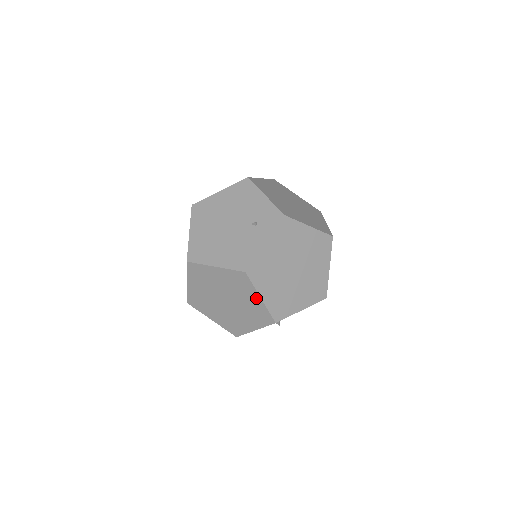
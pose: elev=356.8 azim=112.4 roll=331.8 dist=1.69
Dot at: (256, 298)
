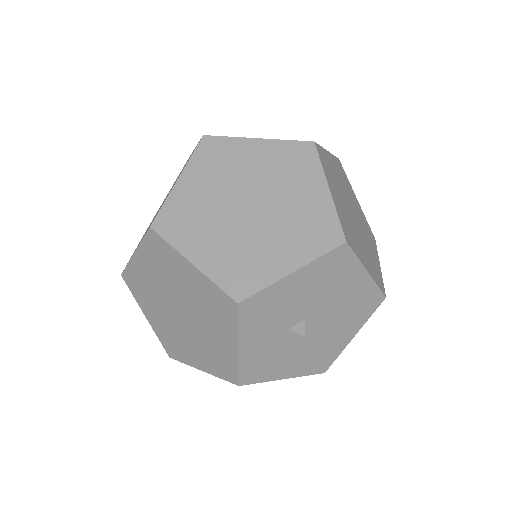
Dot at: (319, 190)
